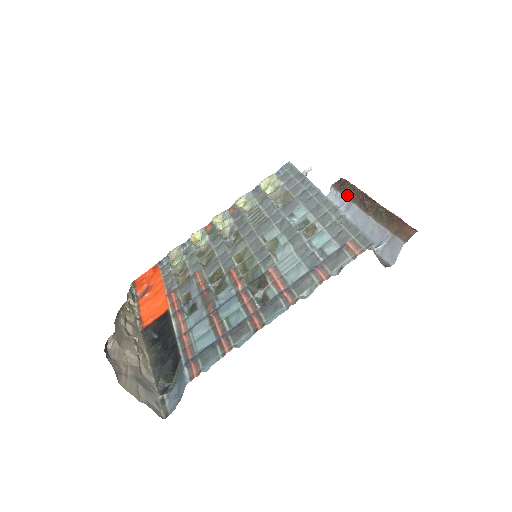
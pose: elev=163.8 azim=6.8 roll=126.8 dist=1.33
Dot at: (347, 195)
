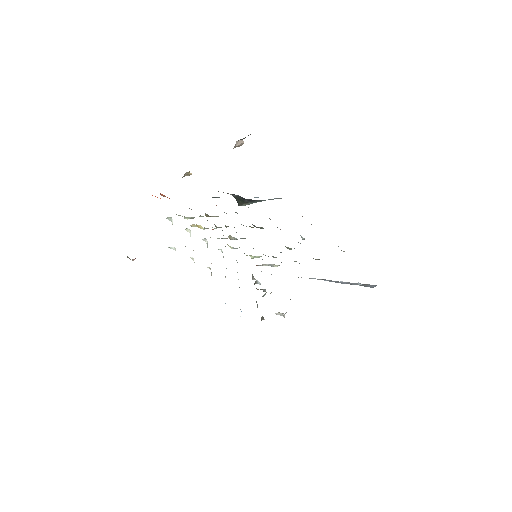
Dot at: occluded
